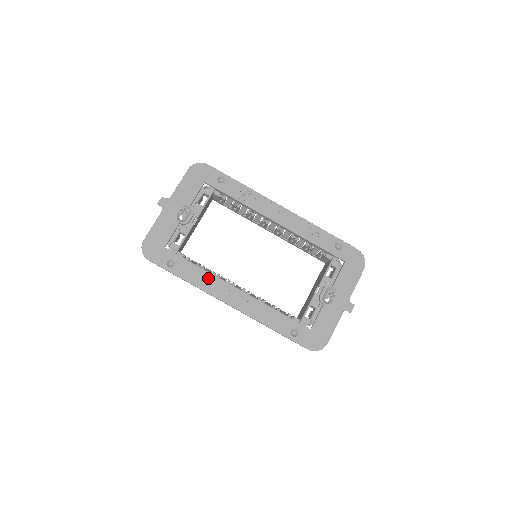
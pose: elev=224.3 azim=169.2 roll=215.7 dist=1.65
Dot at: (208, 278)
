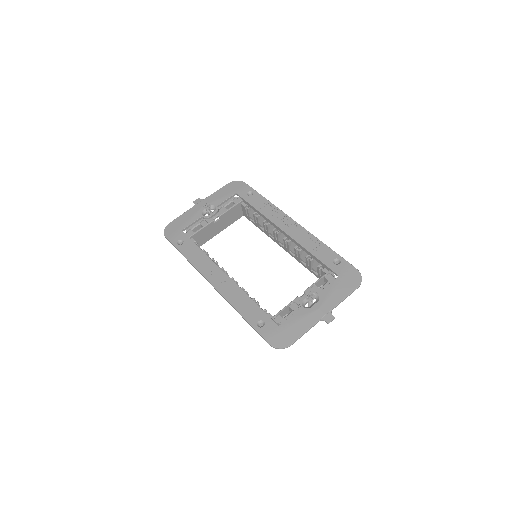
Dot at: (204, 259)
